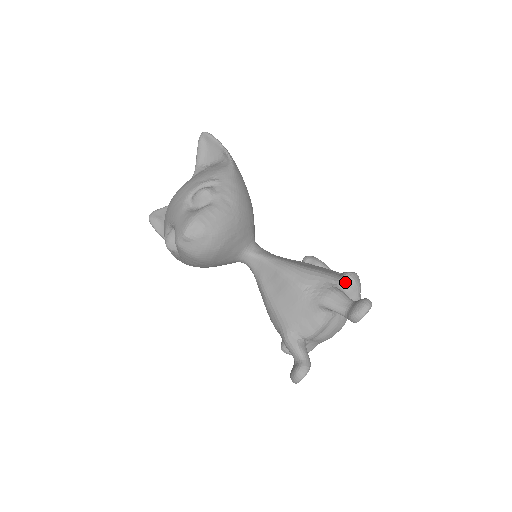
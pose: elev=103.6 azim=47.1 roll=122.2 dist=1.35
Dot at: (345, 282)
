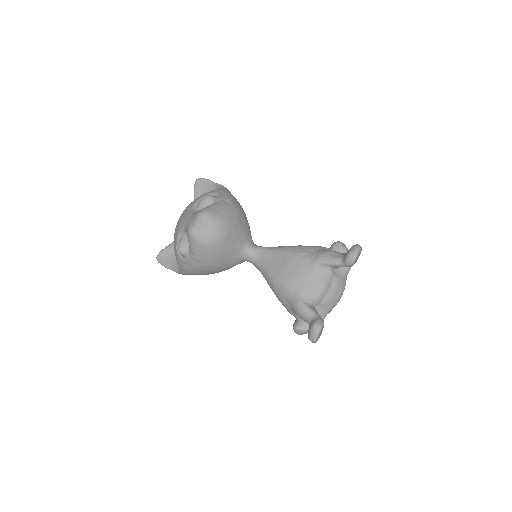
Dot at: (335, 248)
